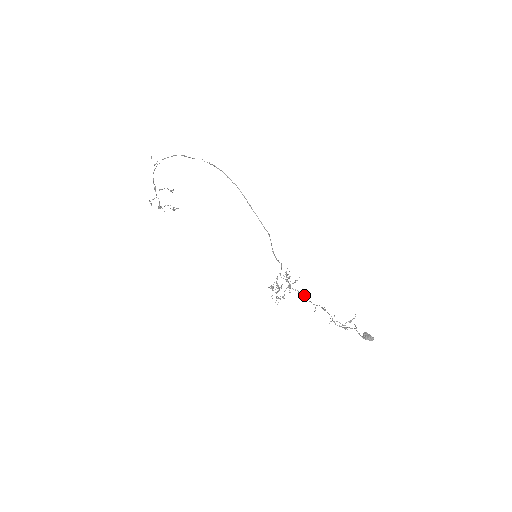
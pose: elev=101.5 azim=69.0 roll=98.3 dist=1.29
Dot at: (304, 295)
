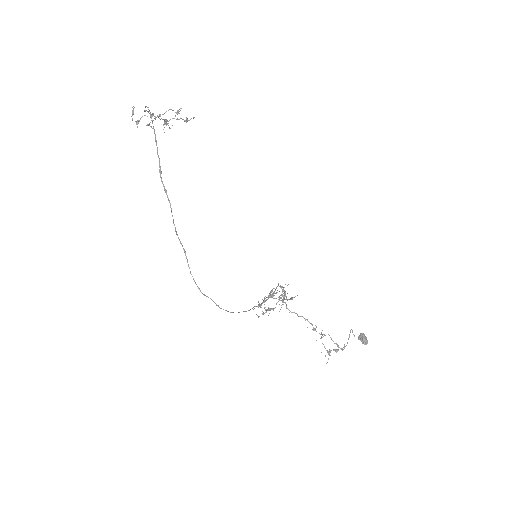
Dot at: occluded
